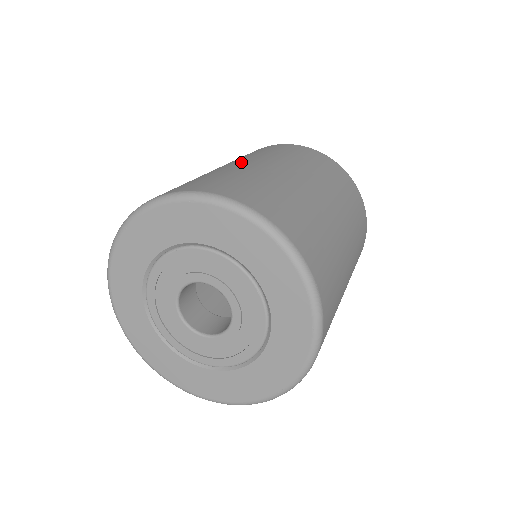
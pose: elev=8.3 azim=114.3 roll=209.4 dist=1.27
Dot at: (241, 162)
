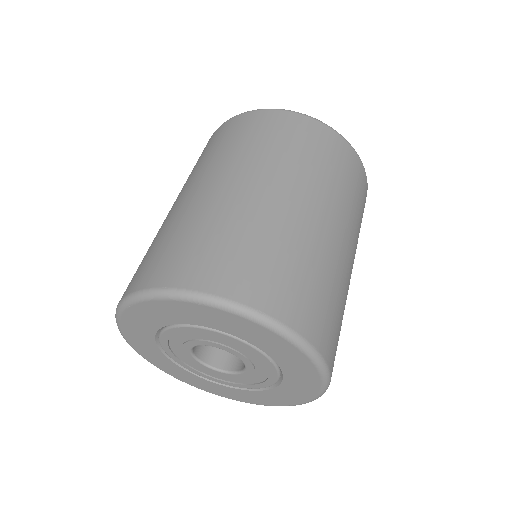
Dot at: (236, 184)
